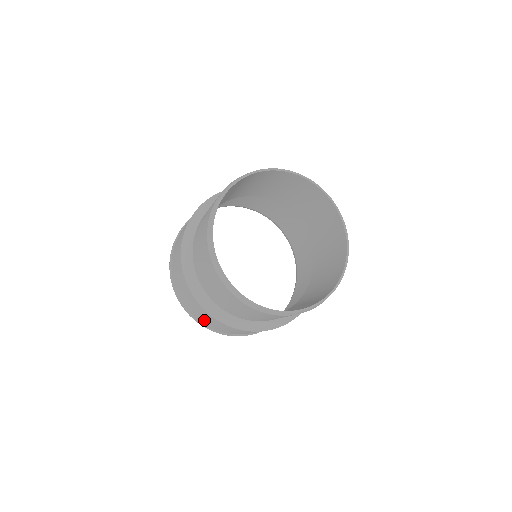
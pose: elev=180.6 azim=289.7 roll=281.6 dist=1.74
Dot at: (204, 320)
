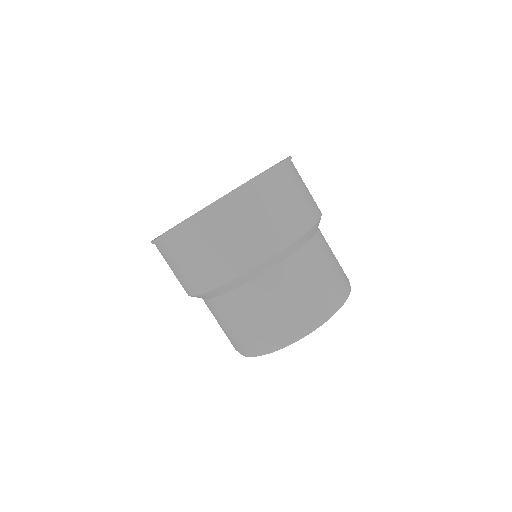
Dot at: occluded
